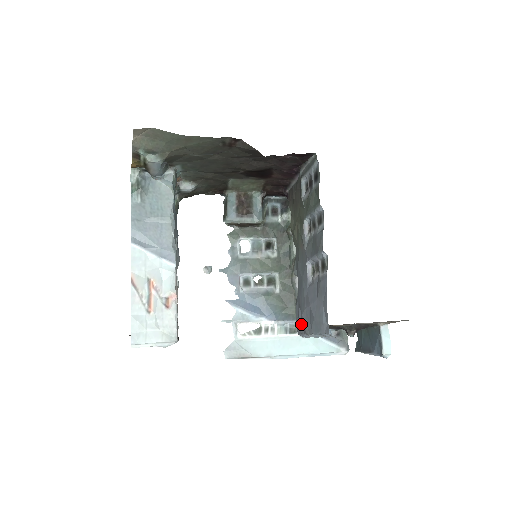
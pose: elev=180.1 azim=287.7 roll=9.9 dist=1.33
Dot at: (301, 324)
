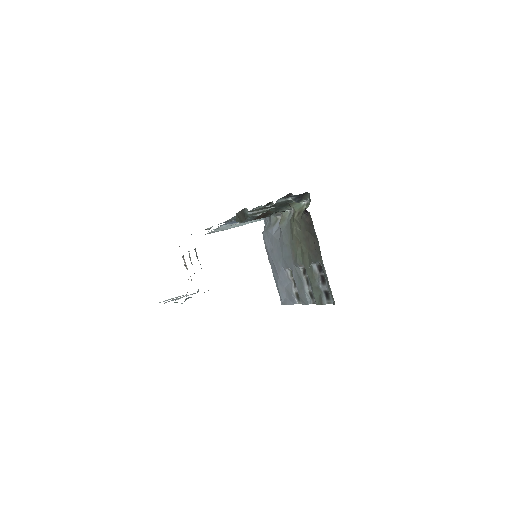
Dot at: (268, 252)
